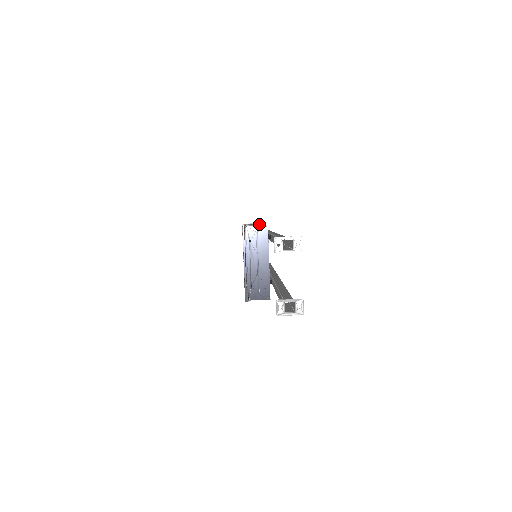
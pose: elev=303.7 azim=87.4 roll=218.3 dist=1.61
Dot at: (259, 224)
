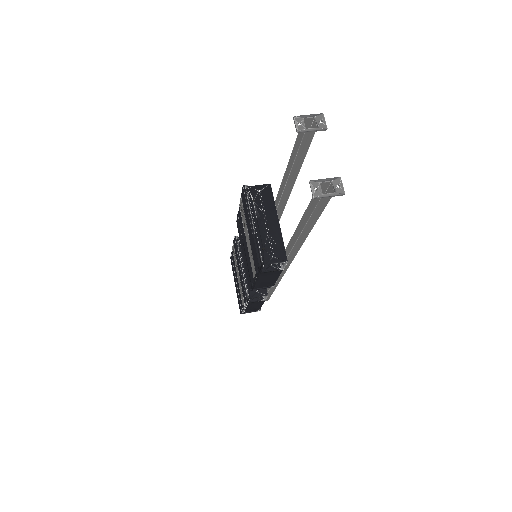
Dot at: occluded
